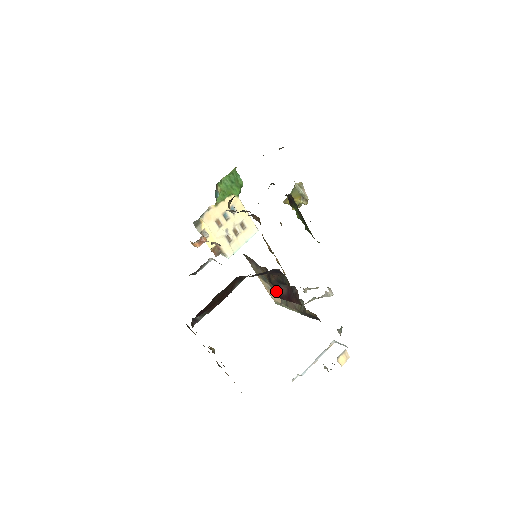
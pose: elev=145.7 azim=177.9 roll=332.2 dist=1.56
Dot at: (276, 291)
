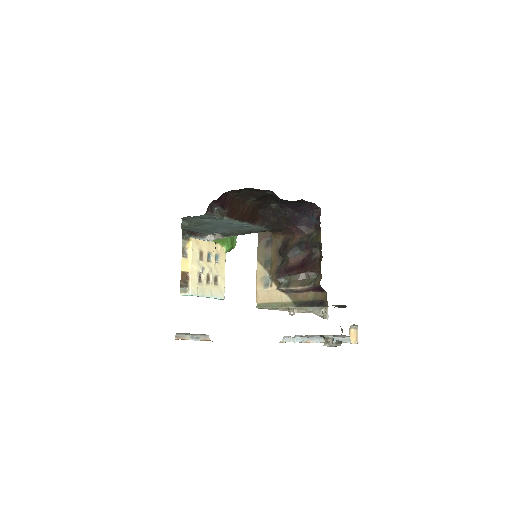
Dot at: (284, 265)
